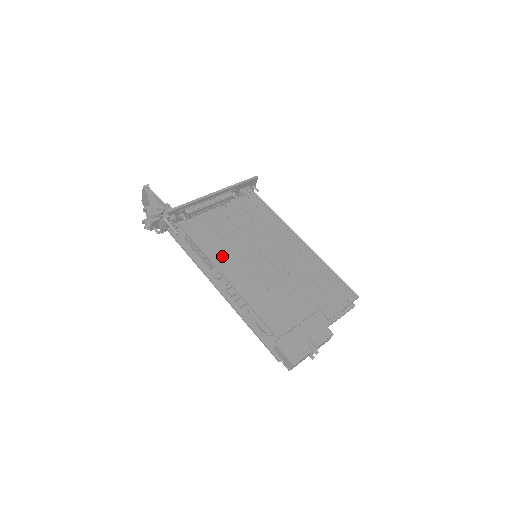
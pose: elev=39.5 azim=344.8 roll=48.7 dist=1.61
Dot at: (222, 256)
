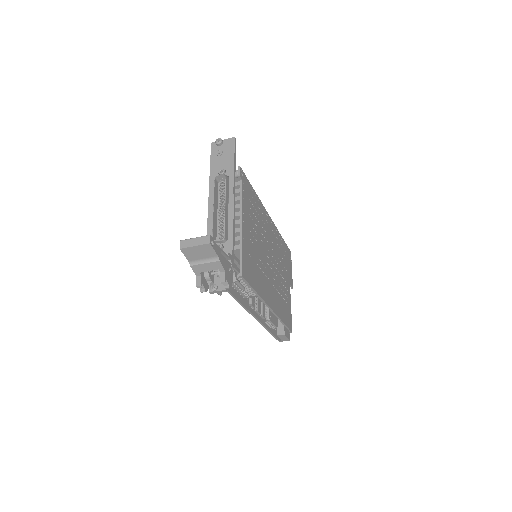
Dot at: (263, 287)
